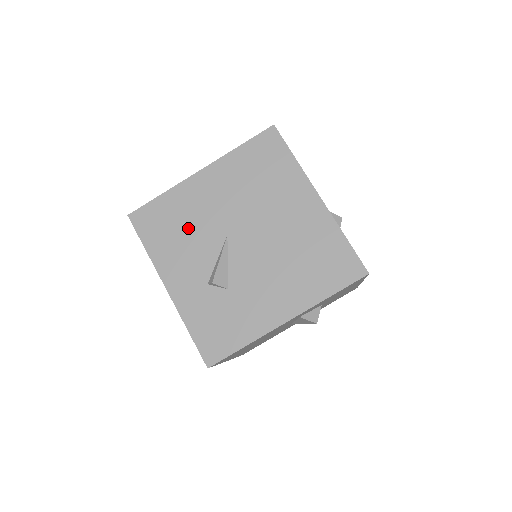
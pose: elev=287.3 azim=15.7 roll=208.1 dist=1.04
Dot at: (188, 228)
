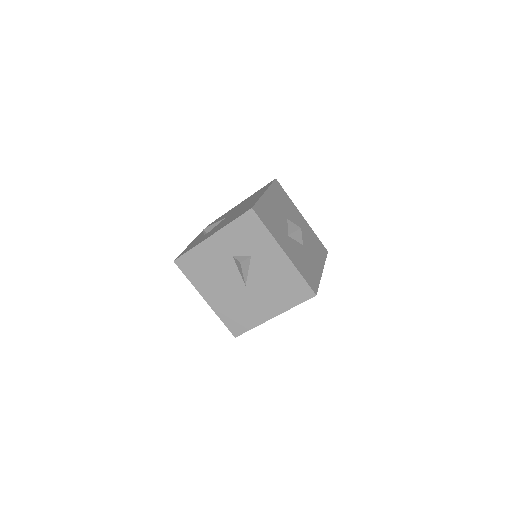
Dot at: occluded
